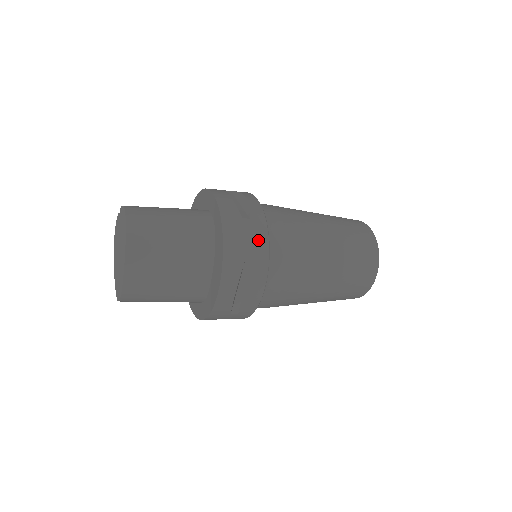
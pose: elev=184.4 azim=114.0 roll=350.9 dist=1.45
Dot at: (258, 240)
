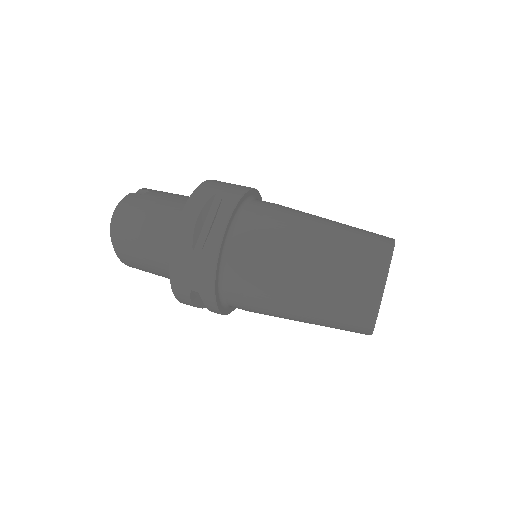
Dot at: (203, 278)
